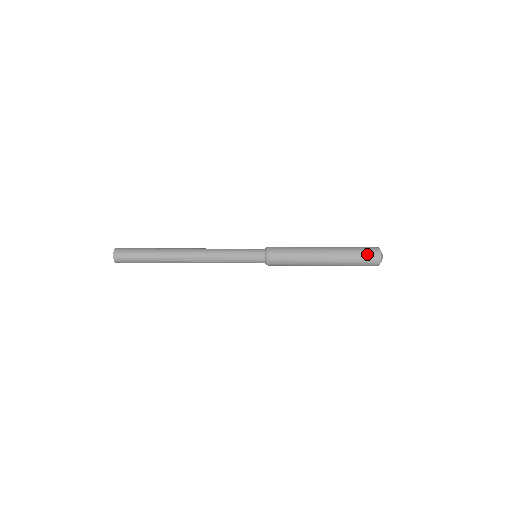
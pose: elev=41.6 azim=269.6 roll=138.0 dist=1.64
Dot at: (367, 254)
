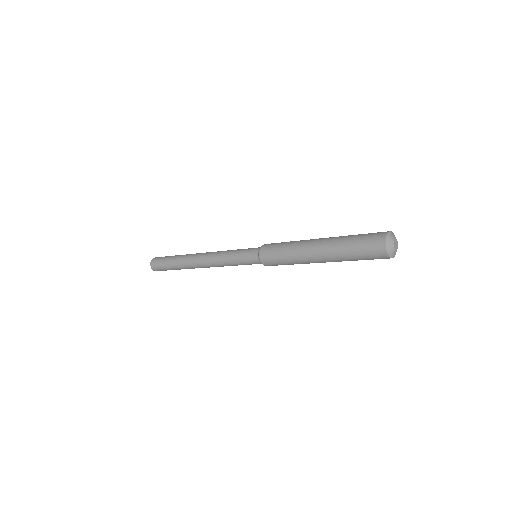
Dot at: (367, 245)
